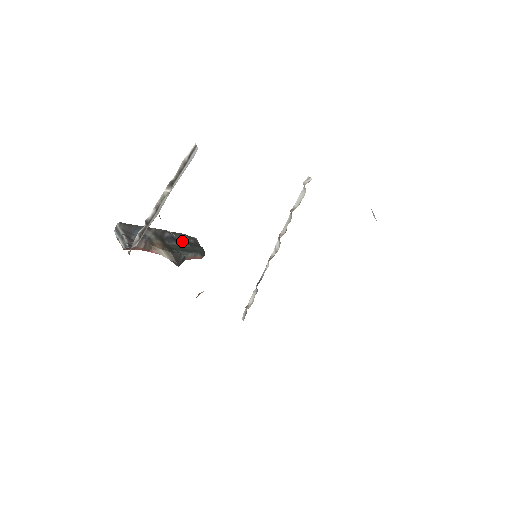
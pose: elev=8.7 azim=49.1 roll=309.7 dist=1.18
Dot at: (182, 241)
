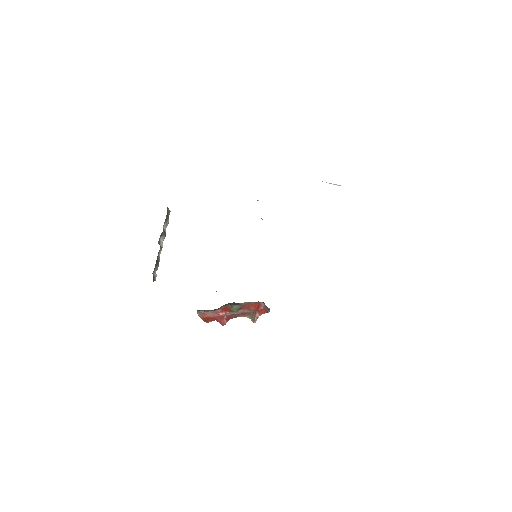
Dot at: occluded
